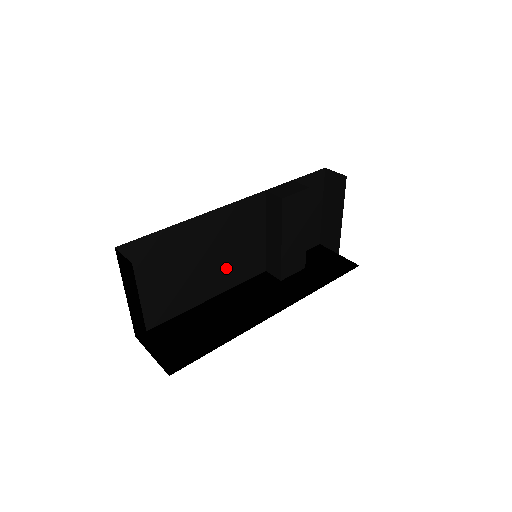
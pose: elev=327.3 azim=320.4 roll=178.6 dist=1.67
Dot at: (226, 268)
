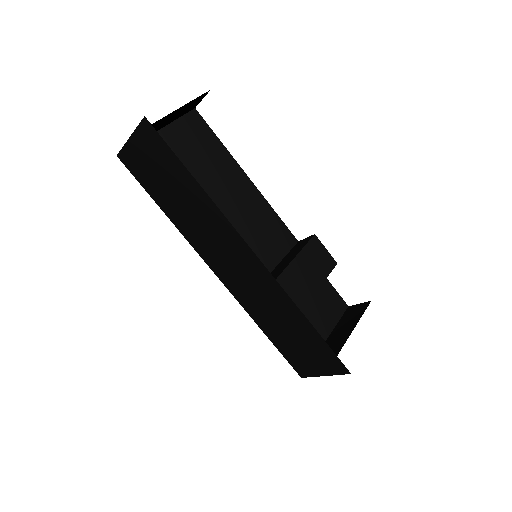
Dot at: occluded
